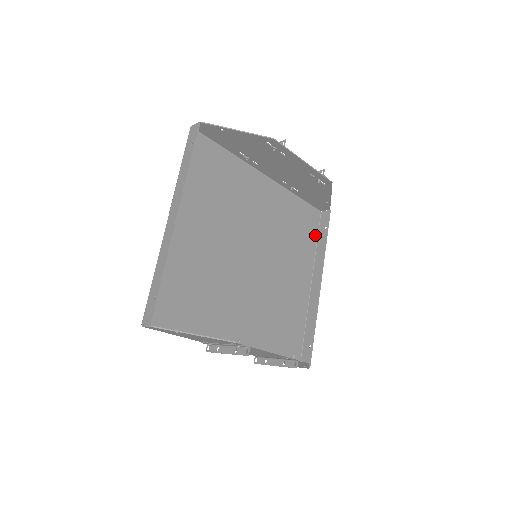
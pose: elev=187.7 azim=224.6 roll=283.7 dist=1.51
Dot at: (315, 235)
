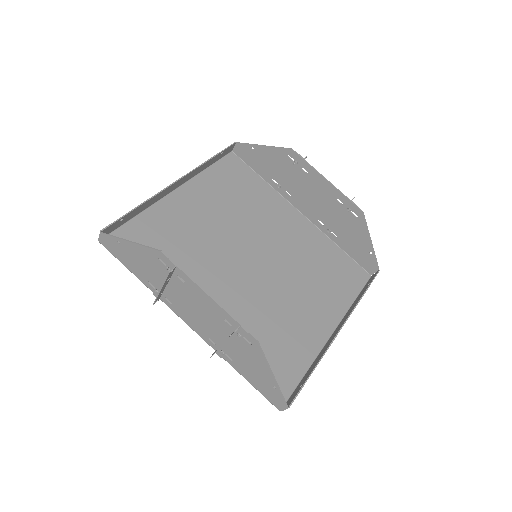
Dot at: (355, 291)
